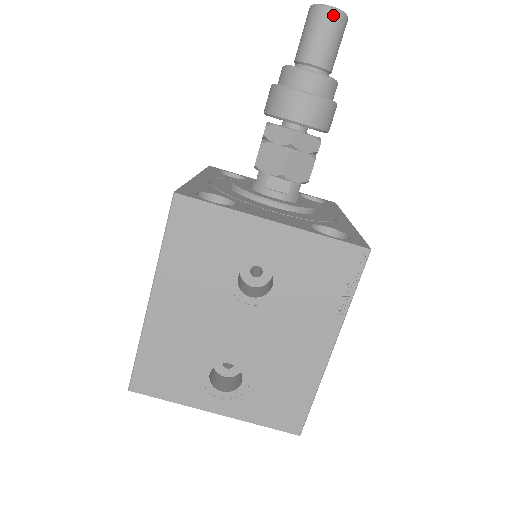
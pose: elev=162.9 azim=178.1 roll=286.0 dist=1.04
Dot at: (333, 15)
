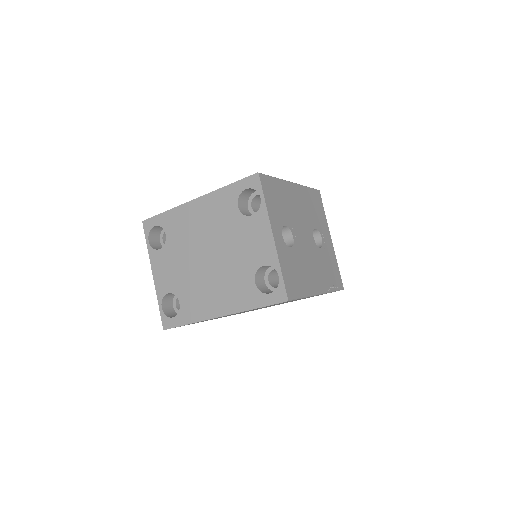
Dot at: occluded
